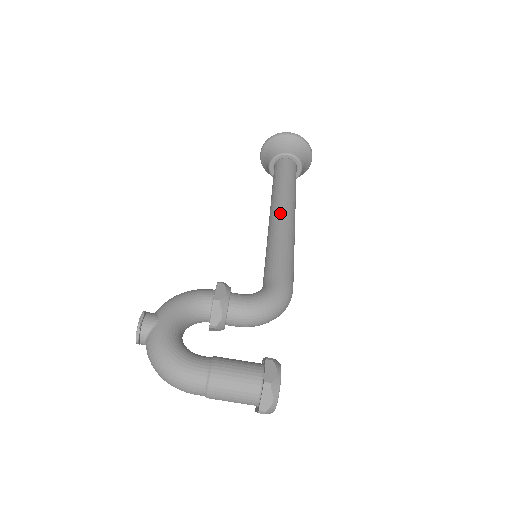
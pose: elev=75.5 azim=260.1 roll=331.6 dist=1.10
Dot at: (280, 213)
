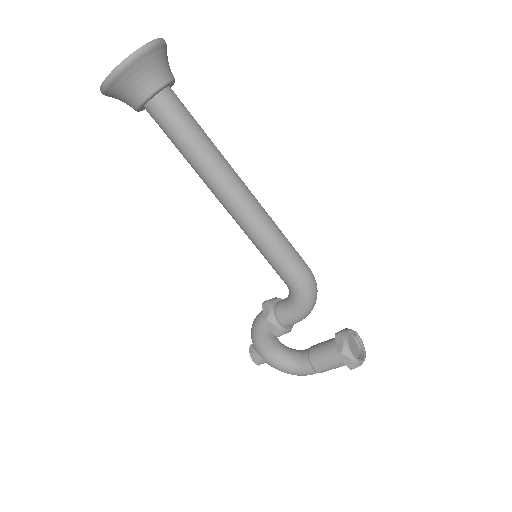
Dot at: (229, 208)
